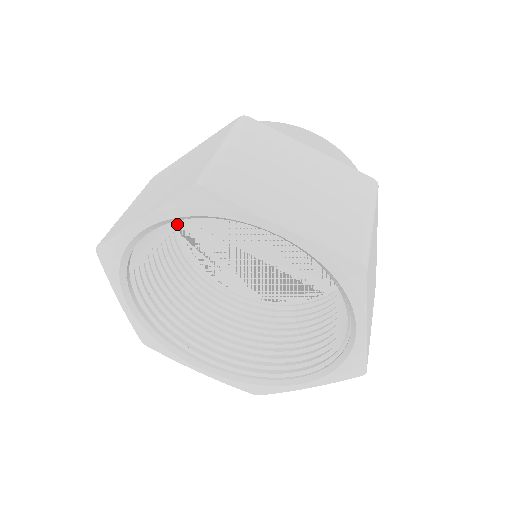
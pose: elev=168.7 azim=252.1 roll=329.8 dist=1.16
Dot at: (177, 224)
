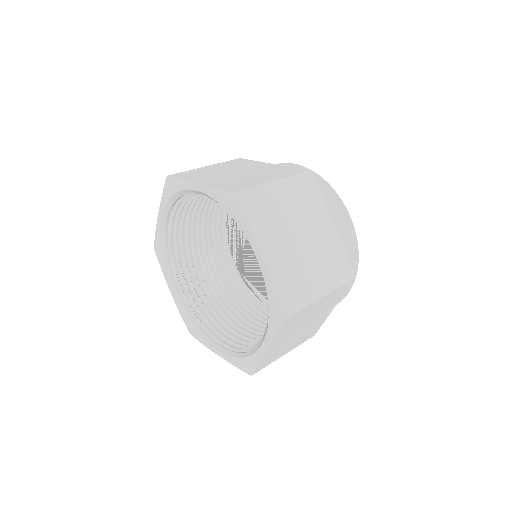
Dot at: occluded
